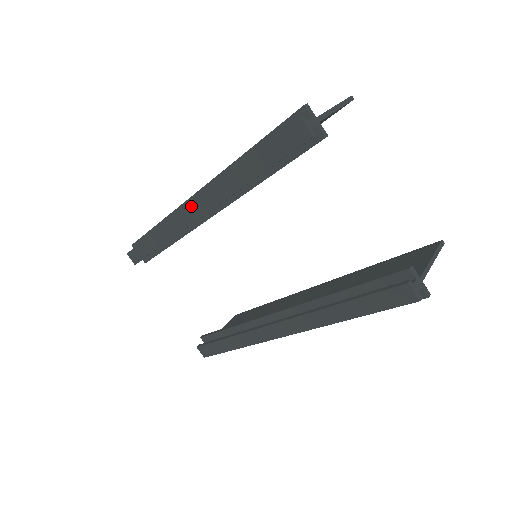
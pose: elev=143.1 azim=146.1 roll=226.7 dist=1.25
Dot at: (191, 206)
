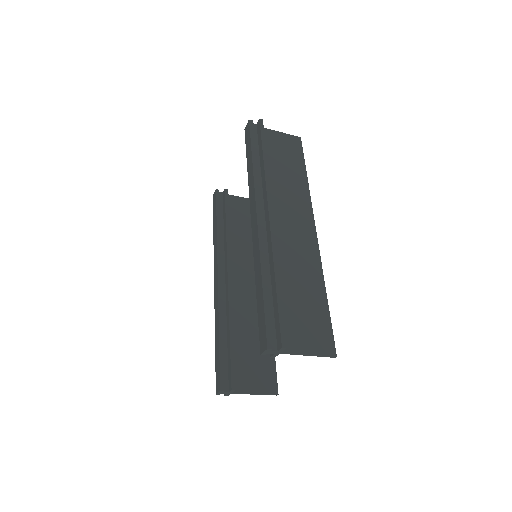
Dot at: (215, 282)
